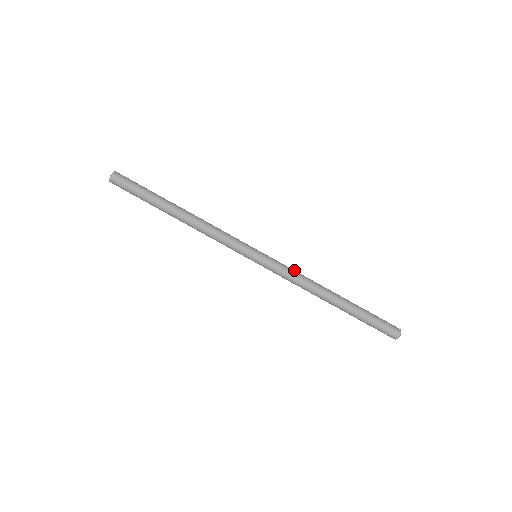
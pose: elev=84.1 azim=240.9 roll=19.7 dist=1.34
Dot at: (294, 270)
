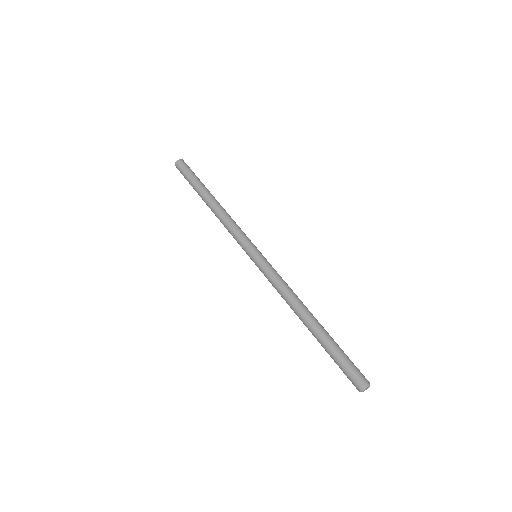
Dot at: occluded
